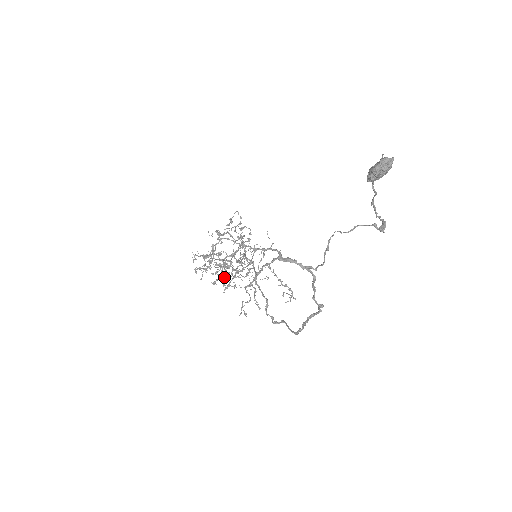
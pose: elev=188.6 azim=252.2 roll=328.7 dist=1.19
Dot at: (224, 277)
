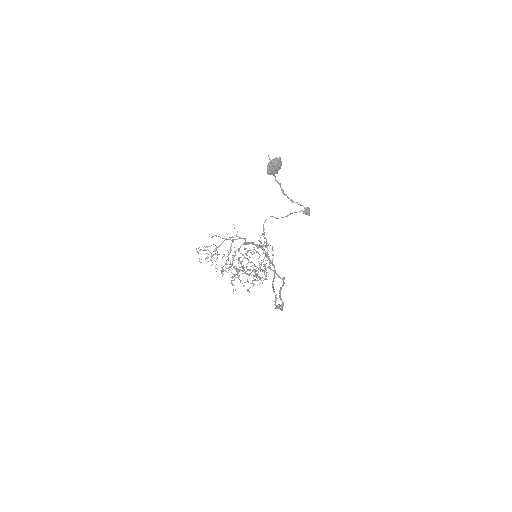
Dot at: occluded
